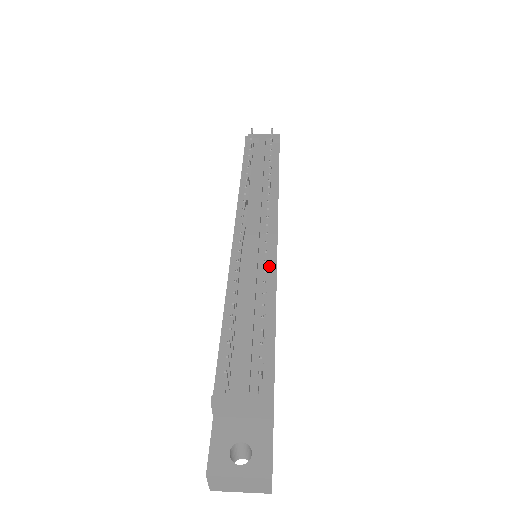
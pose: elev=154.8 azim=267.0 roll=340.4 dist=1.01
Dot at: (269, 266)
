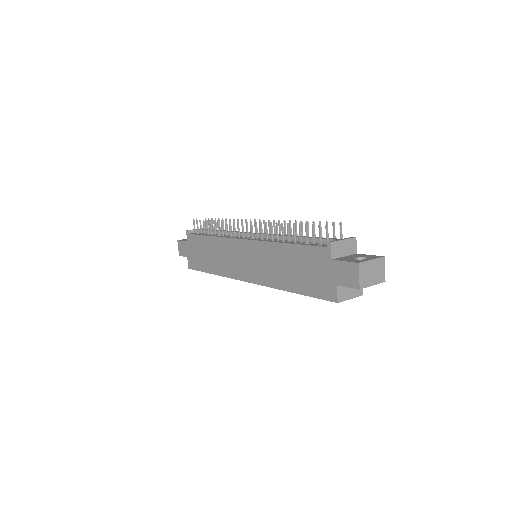
Dot at: occluded
